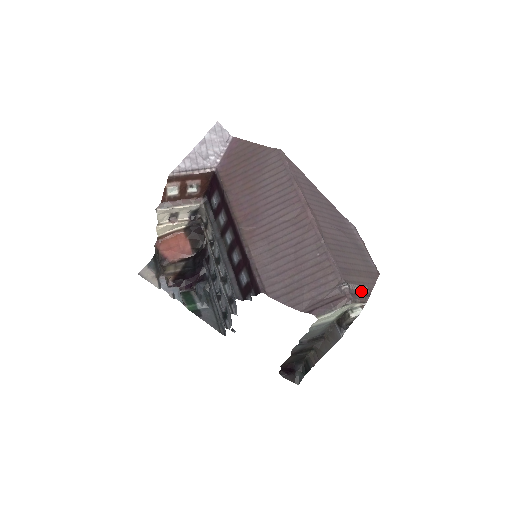
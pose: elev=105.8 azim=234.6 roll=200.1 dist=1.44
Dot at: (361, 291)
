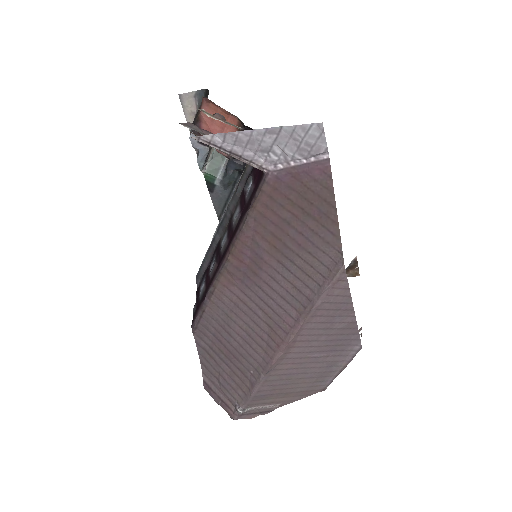
Dot at: (264, 408)
